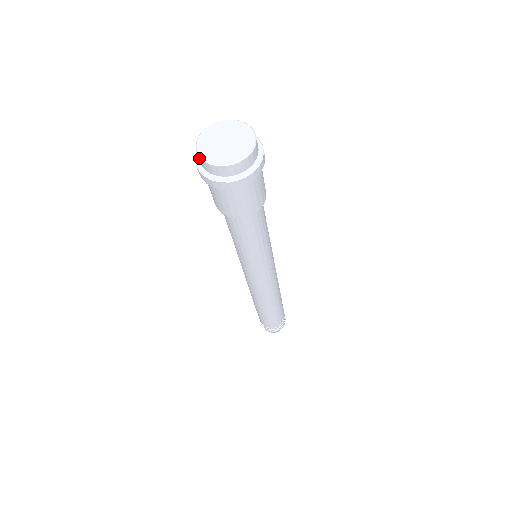
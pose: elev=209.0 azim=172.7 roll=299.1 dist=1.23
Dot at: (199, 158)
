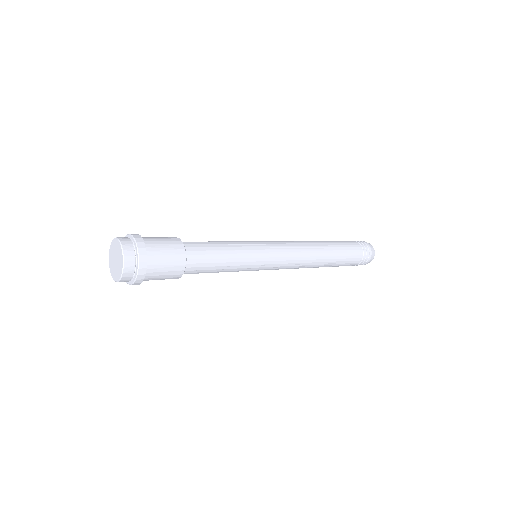
Dot at: occluded
